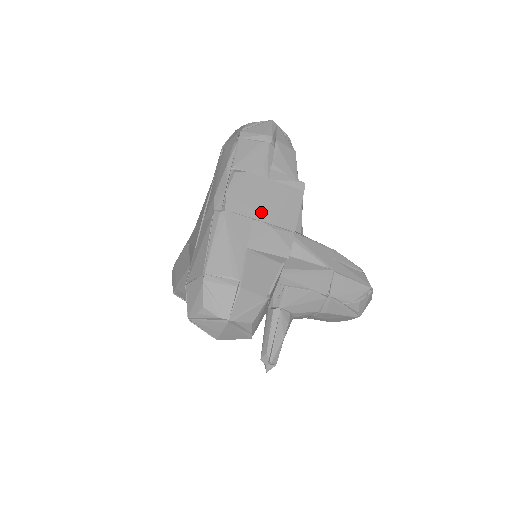
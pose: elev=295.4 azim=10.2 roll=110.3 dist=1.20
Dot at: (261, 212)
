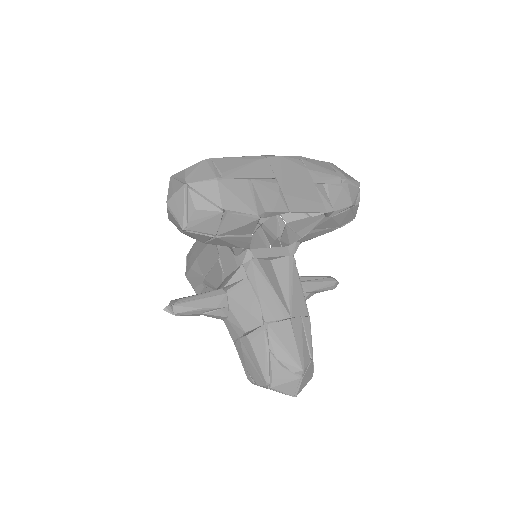
Dot at: (285, 182)
